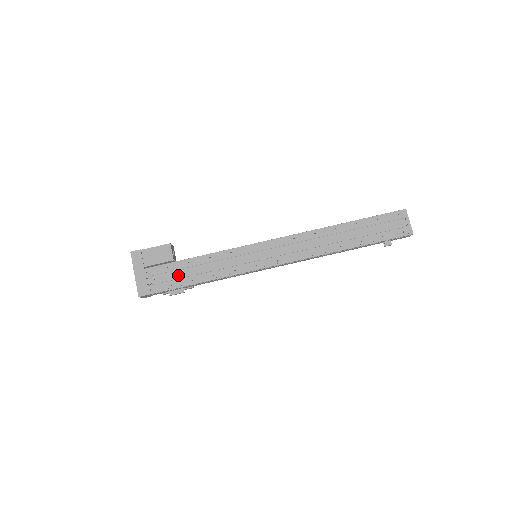
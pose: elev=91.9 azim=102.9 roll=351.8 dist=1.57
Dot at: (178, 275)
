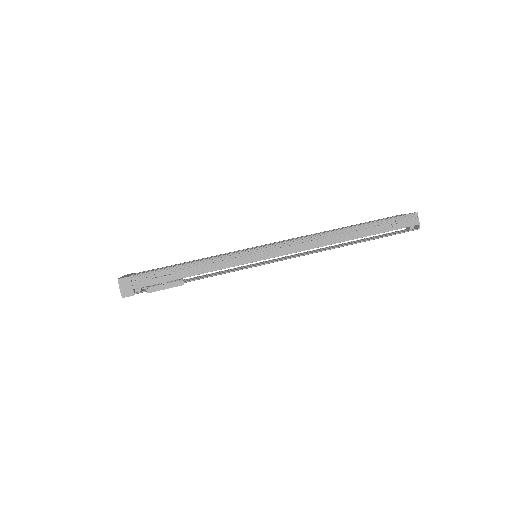
Dot at: occluded
